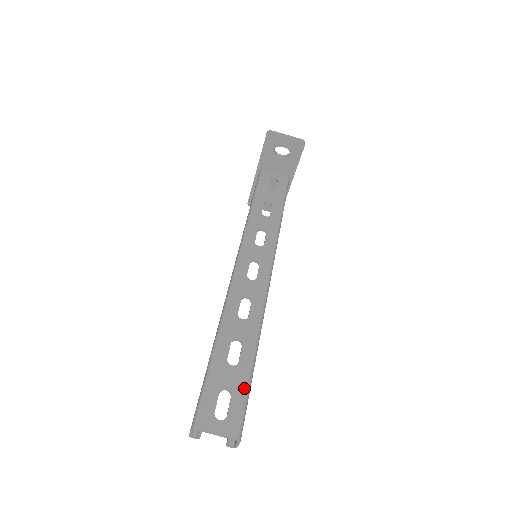
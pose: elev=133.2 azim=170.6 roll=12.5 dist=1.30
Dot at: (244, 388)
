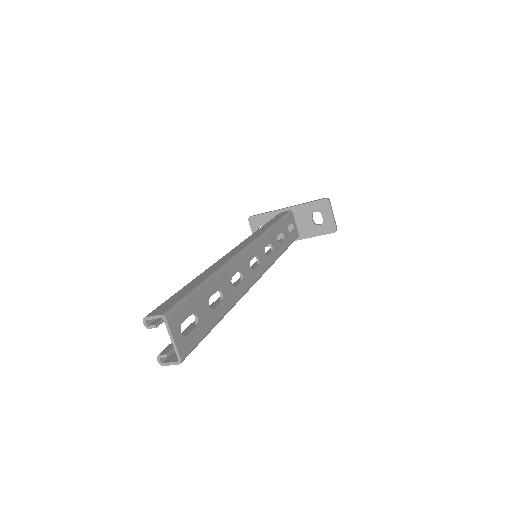
Dot at: (206, 330)
